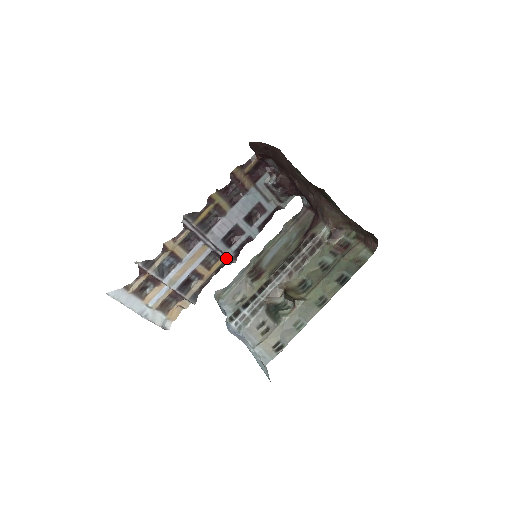
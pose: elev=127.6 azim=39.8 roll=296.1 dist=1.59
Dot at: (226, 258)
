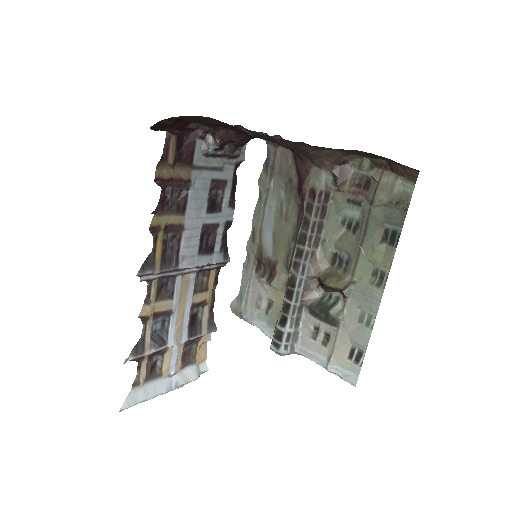
Dot at: (217, 265)
